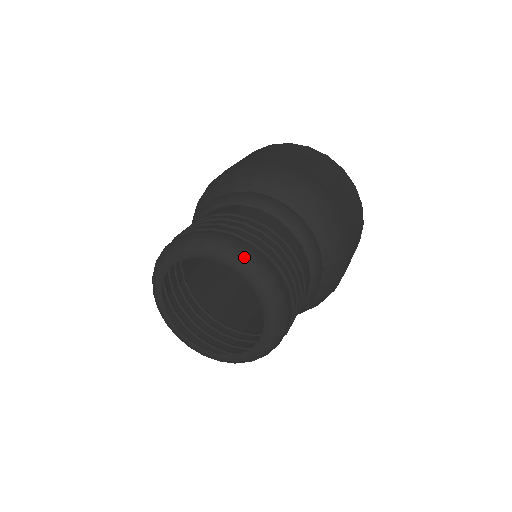
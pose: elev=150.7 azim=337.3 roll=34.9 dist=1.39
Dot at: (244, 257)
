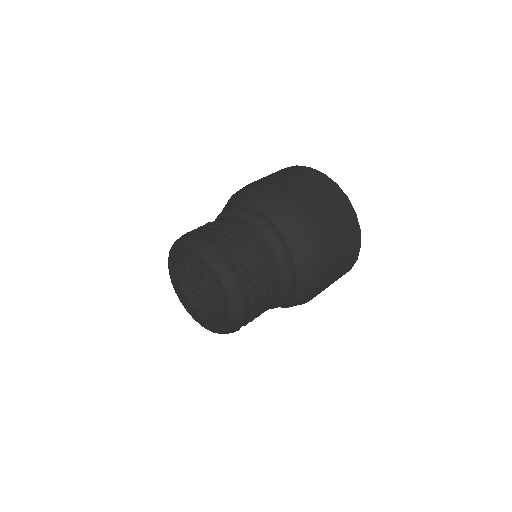
Dot at: (206, 251)
